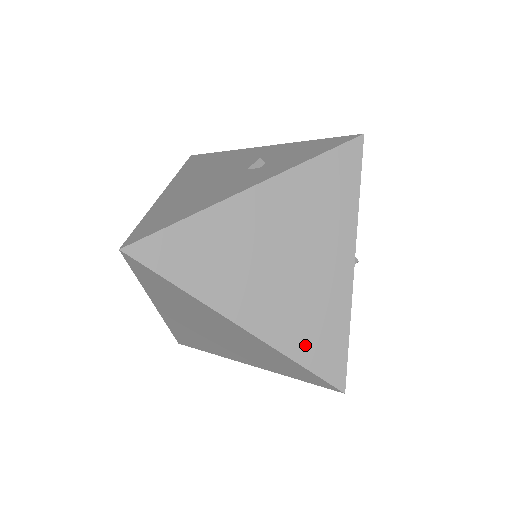
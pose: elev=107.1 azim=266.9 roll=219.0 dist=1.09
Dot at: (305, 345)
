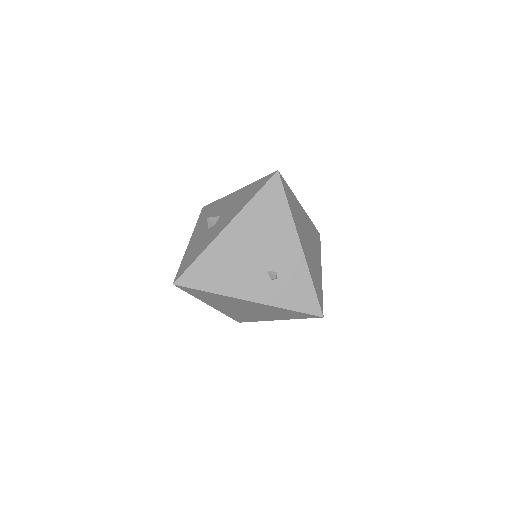
Dot at: (234, 316)
